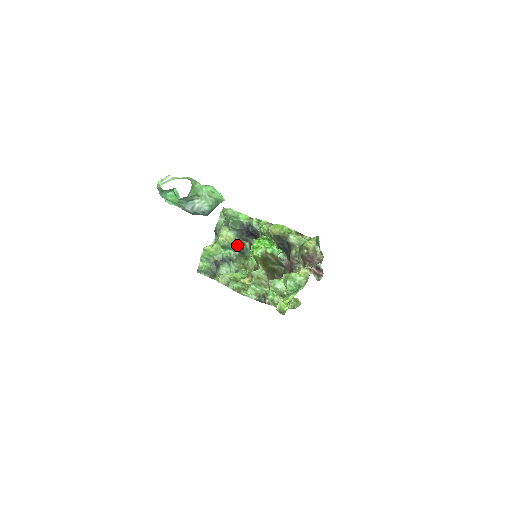
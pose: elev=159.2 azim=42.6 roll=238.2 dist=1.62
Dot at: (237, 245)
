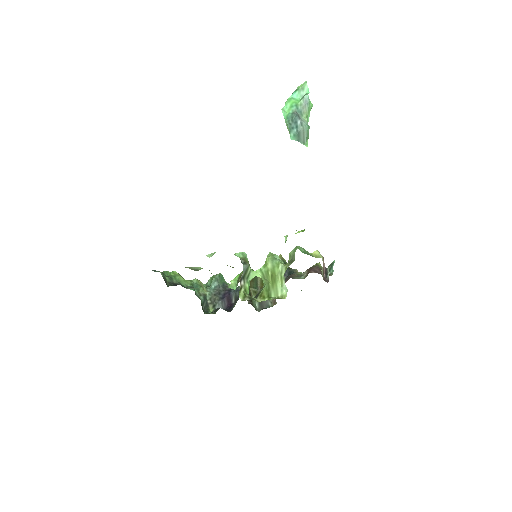
Dot at: (206, 295)
